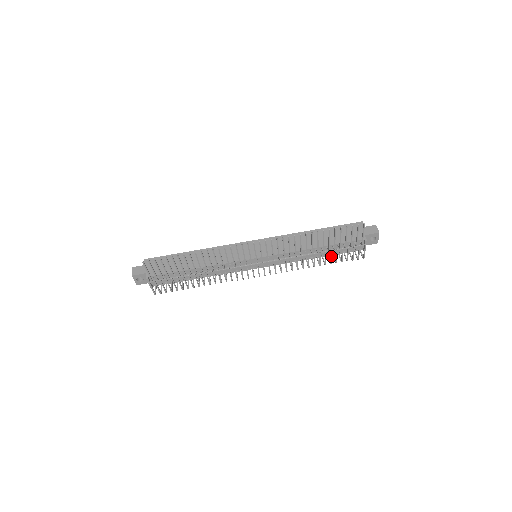
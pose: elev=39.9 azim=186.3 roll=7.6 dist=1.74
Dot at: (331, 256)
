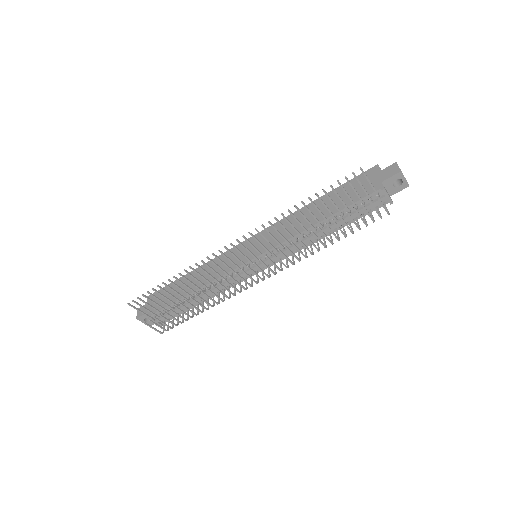
Dot at: (338, 227)
